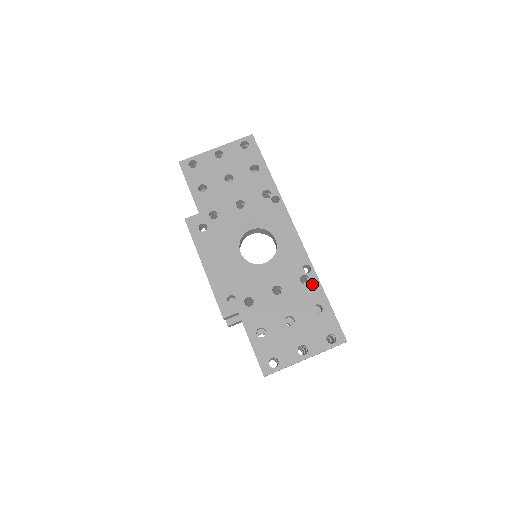
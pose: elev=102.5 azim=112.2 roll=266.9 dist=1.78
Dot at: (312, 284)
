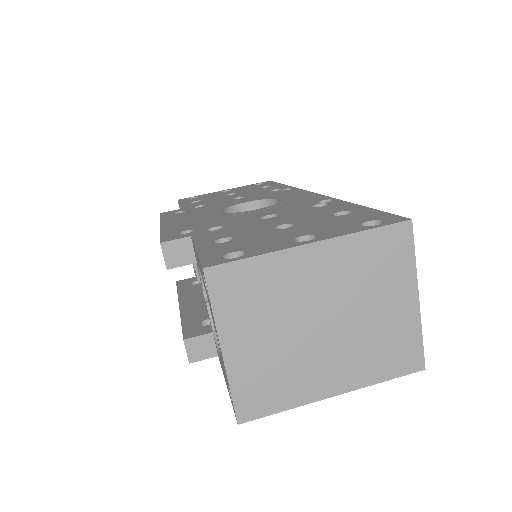
Dot at: (334, 205)
